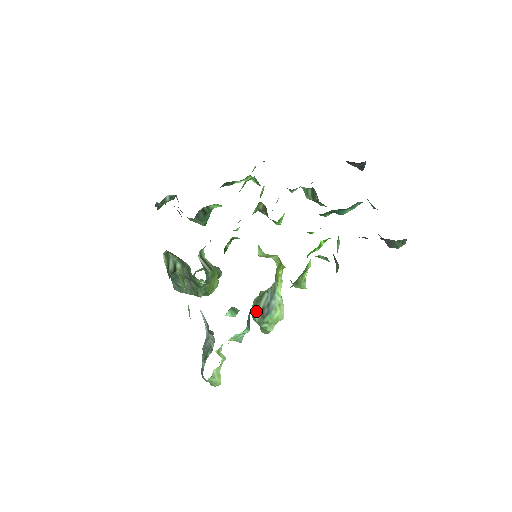
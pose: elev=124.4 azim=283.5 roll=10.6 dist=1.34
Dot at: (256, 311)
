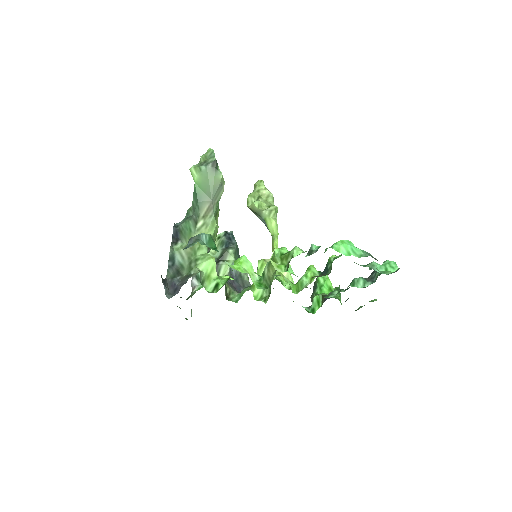
Dot at: occluded
